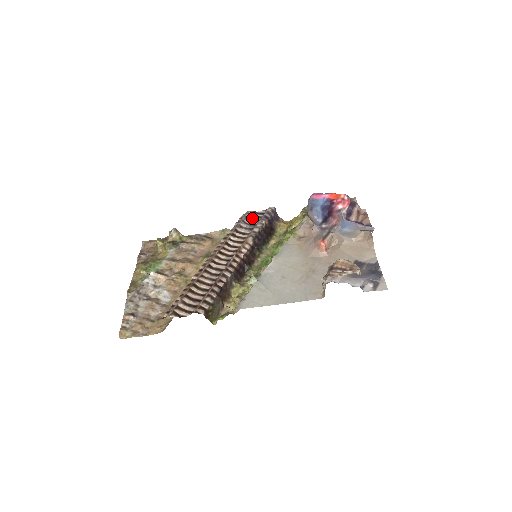
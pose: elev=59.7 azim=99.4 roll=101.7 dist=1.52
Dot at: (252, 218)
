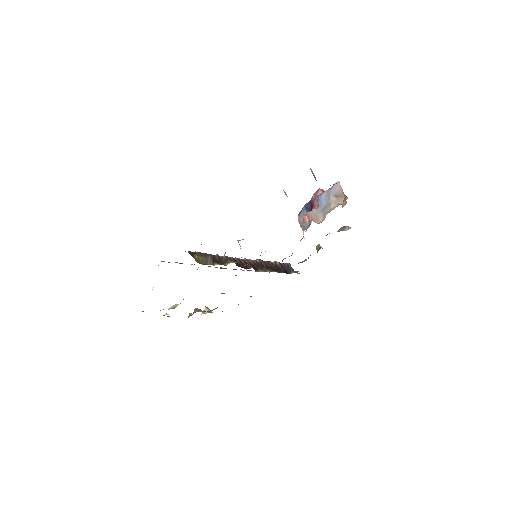
Dot at: occluded
